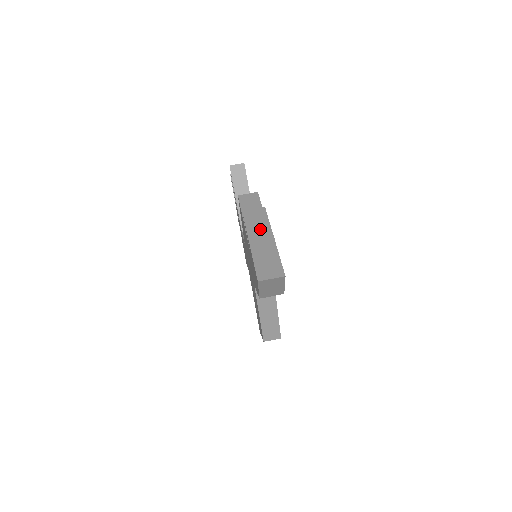
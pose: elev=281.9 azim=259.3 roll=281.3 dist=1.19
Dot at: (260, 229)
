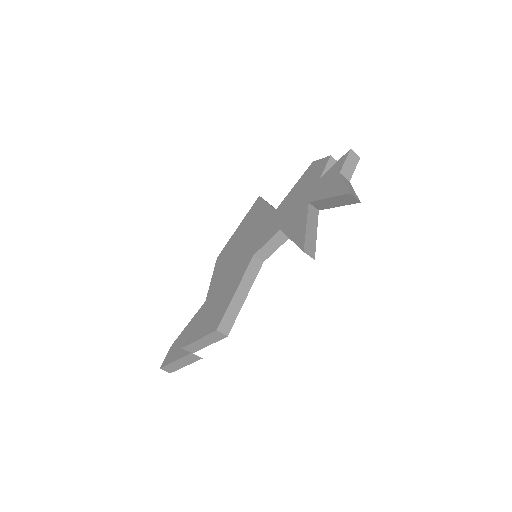
Dot at: (186, 361)
